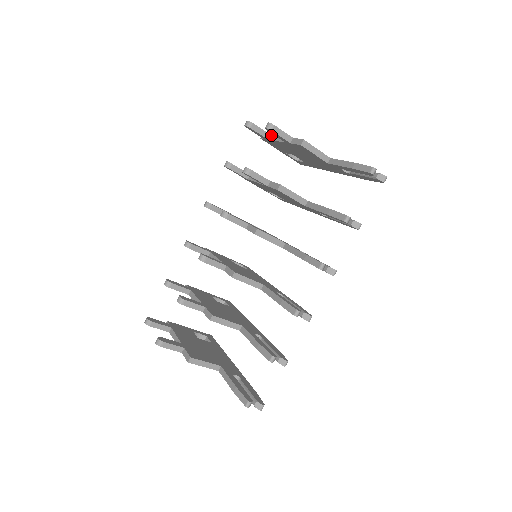
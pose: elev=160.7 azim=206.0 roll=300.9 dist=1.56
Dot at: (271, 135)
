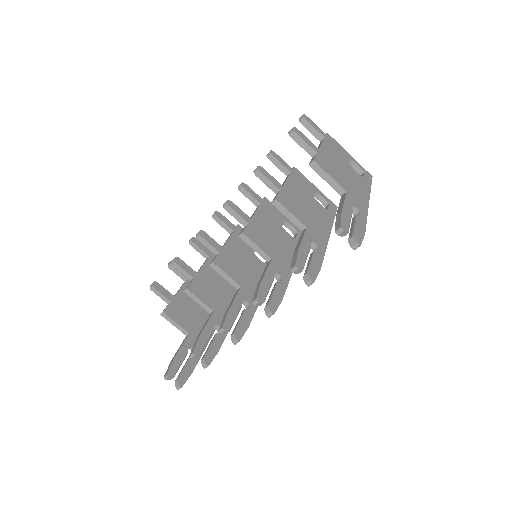
Dot at: (324, 138)
